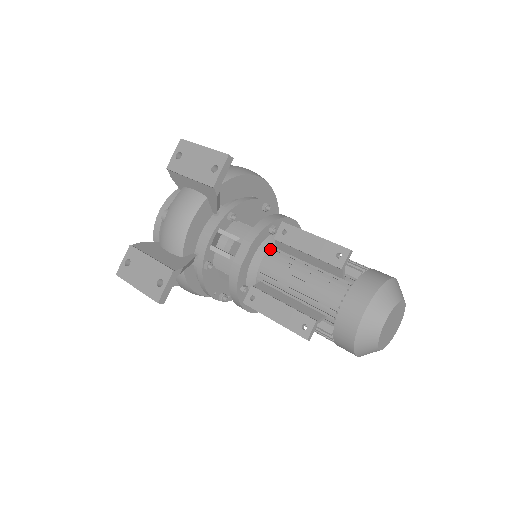
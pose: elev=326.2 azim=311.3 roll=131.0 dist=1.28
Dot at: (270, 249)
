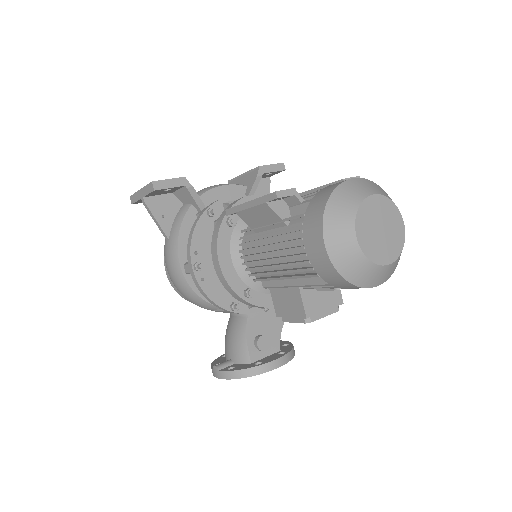
Dot at: occluded
